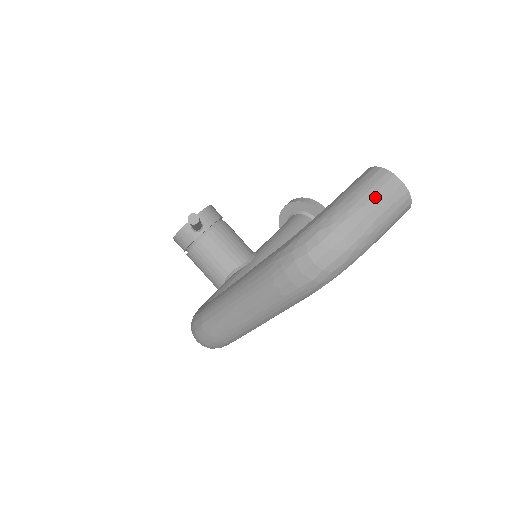
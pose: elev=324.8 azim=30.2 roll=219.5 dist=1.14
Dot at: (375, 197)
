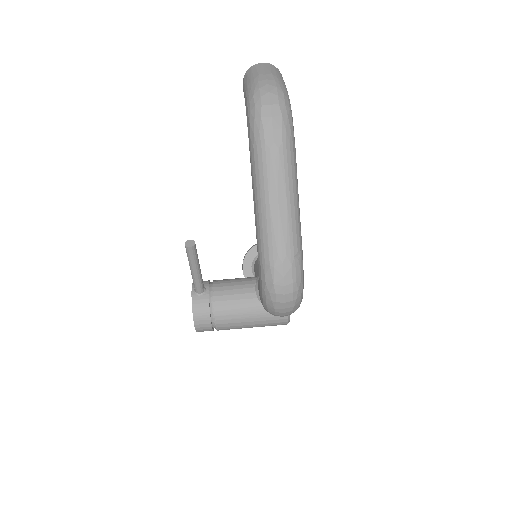
Dot at: (258, 71)
